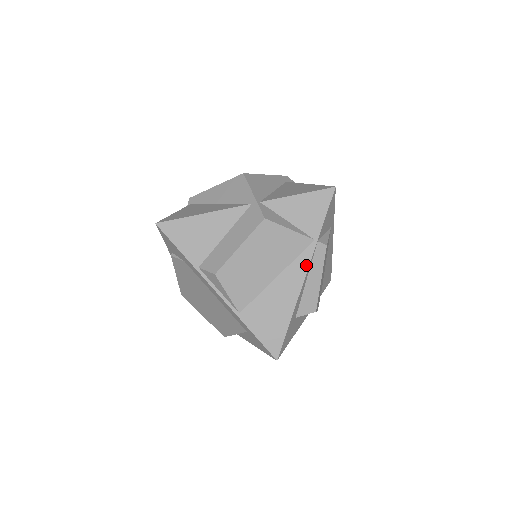
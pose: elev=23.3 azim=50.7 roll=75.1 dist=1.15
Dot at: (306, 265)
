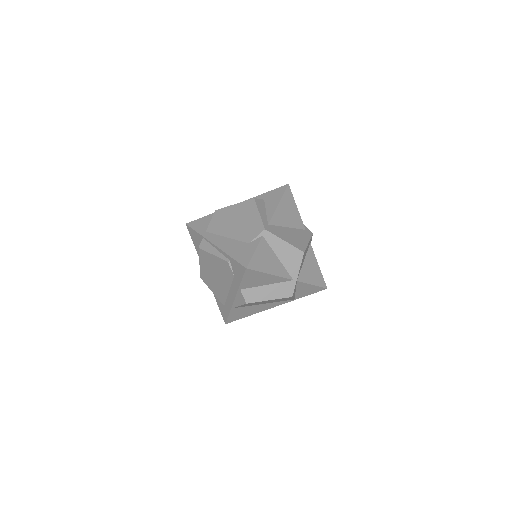
Dot at: occluded
